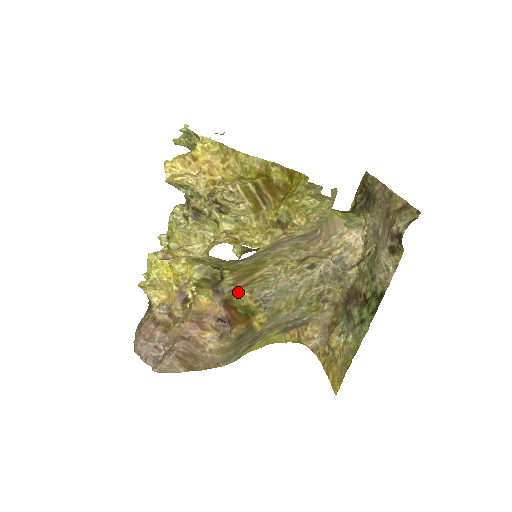
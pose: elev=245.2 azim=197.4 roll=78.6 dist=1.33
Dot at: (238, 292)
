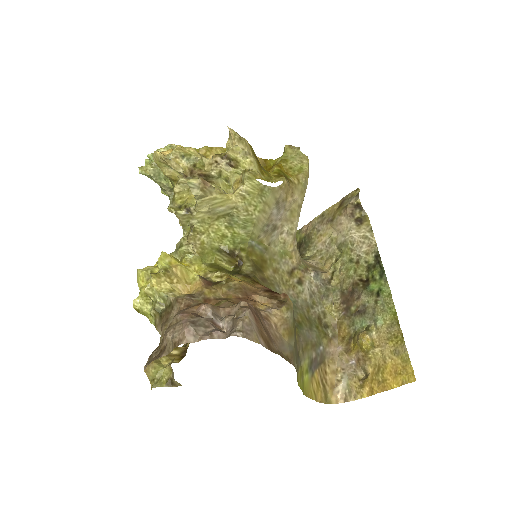
Dot at: (261, 283)
